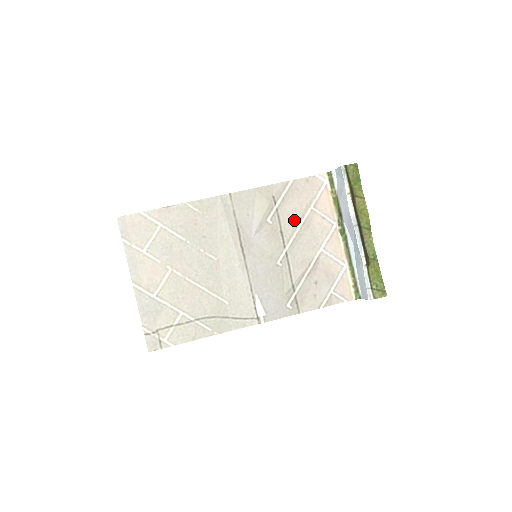
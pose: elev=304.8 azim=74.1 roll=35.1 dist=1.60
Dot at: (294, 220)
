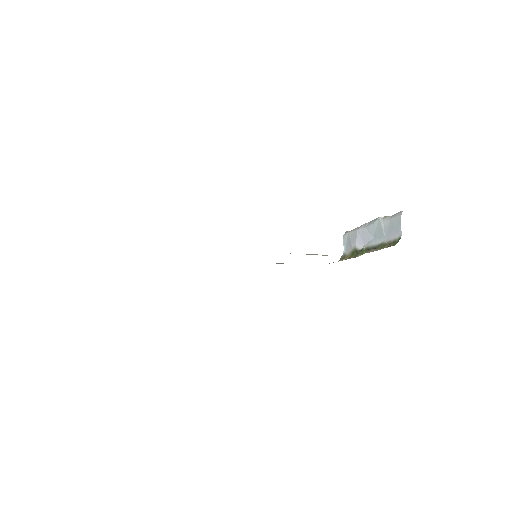
Dot at: occluded
